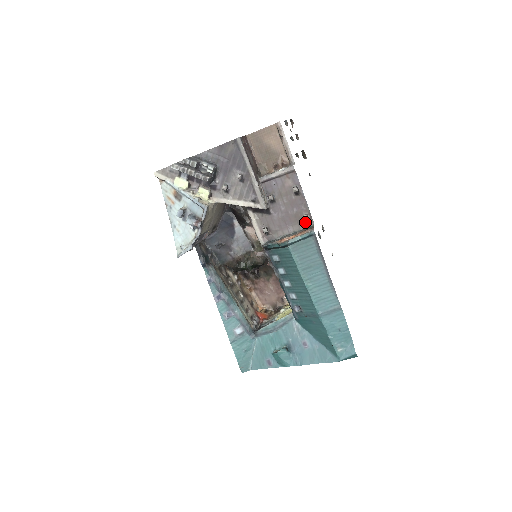
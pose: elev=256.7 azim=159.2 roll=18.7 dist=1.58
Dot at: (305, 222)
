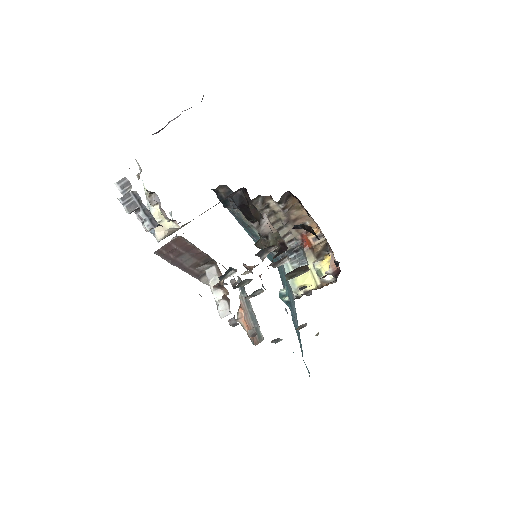
Dot at: occluded
